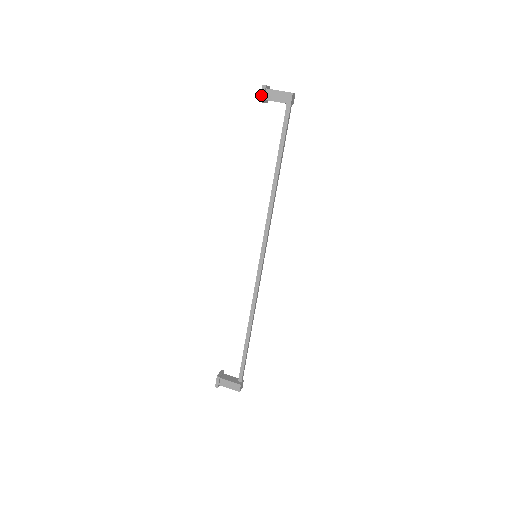
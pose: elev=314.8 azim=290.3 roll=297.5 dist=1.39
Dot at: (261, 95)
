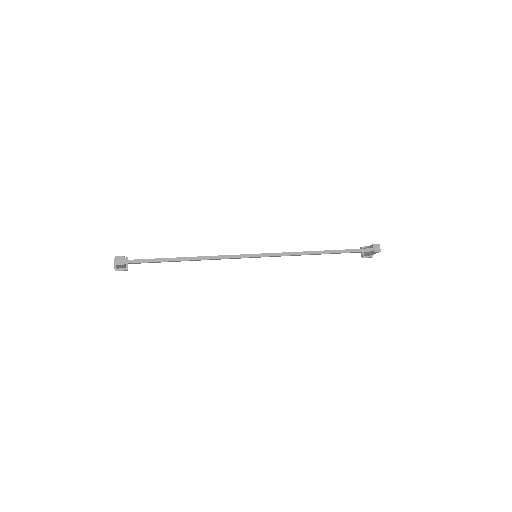
Dot at: (365, 247)
